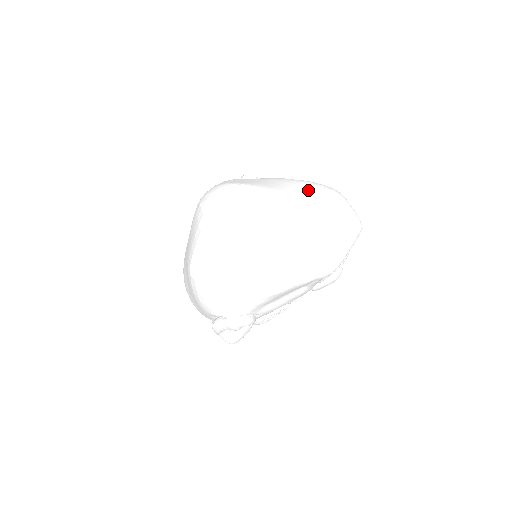
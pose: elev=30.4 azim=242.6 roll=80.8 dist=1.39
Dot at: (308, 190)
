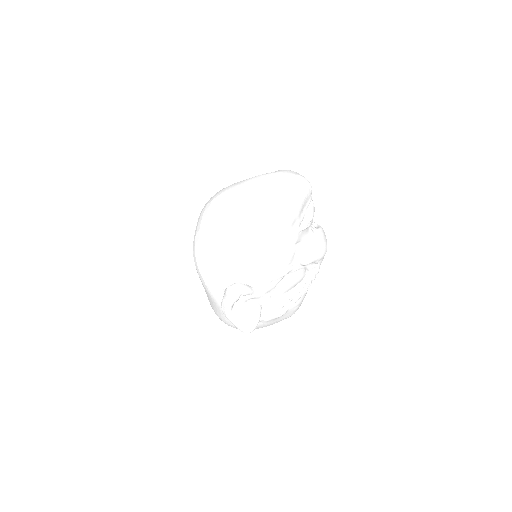
Dot at: occluded
